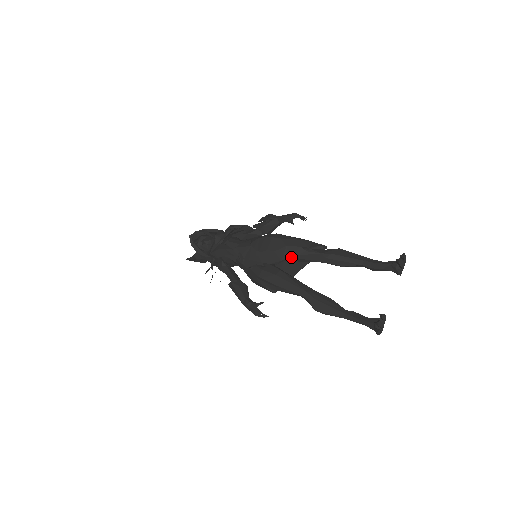
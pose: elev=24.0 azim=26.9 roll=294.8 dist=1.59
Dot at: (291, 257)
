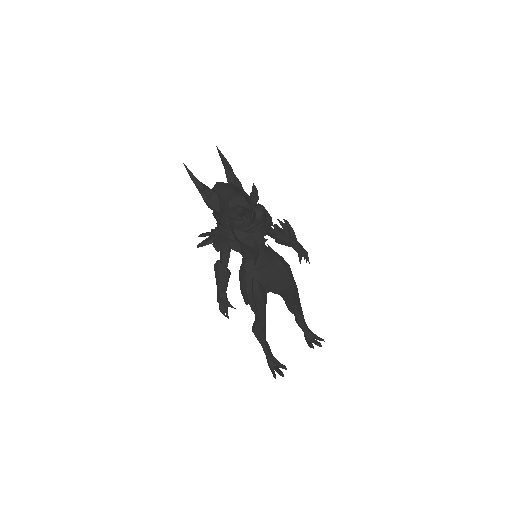
Dot at: occluded
